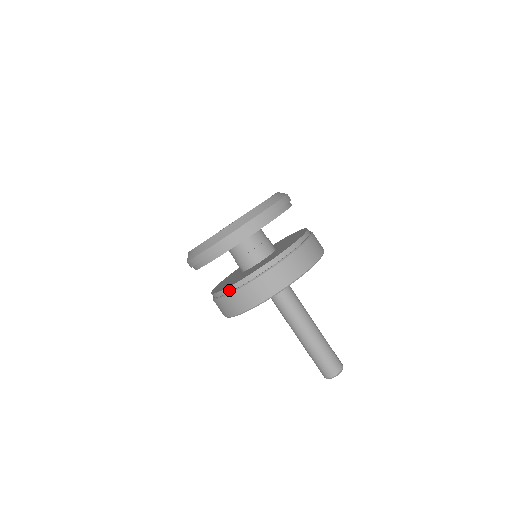
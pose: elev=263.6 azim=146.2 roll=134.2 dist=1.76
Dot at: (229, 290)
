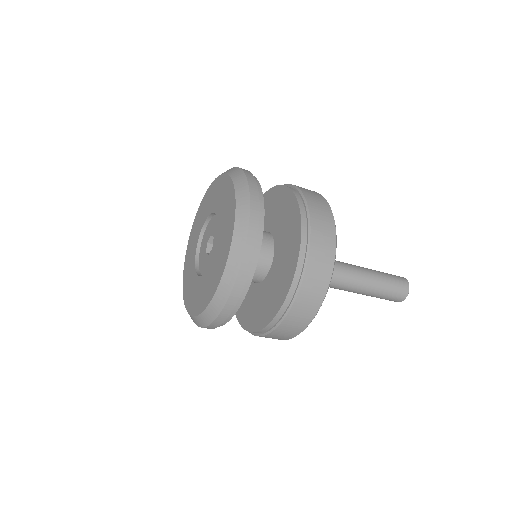
Dot at: (264, 331)
